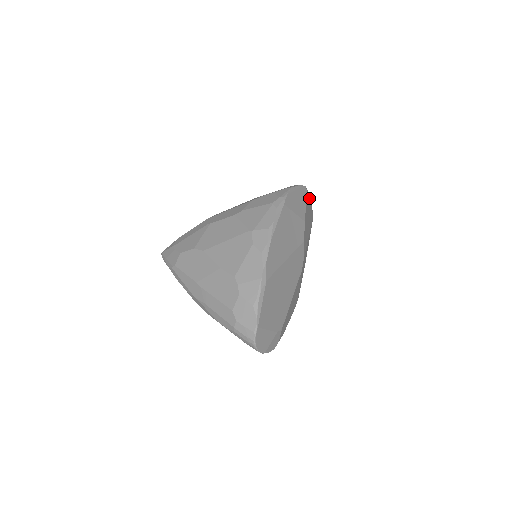
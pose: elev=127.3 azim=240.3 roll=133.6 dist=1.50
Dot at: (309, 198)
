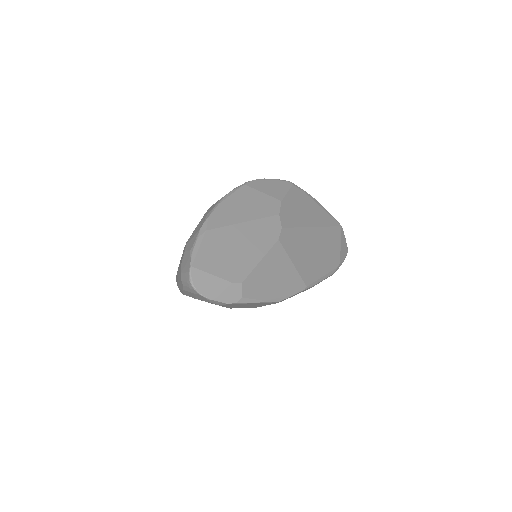
Dot at: (309, 198)
